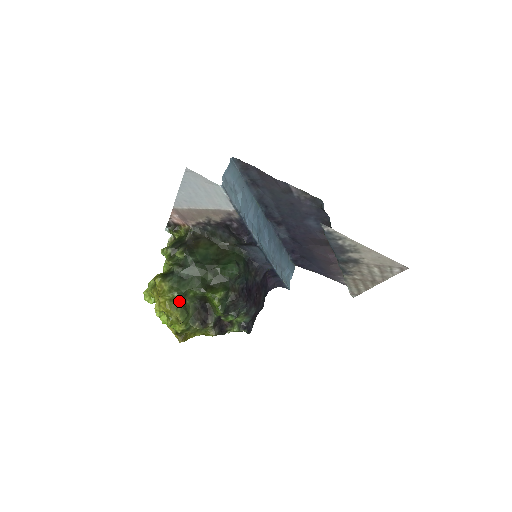
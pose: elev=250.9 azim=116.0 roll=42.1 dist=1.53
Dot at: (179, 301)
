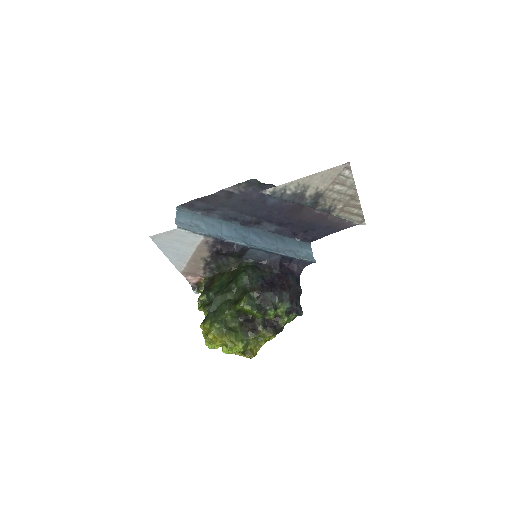
Dot at: (222, 328)
